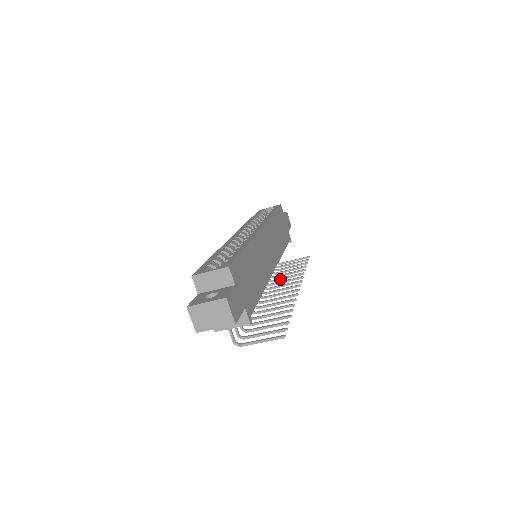
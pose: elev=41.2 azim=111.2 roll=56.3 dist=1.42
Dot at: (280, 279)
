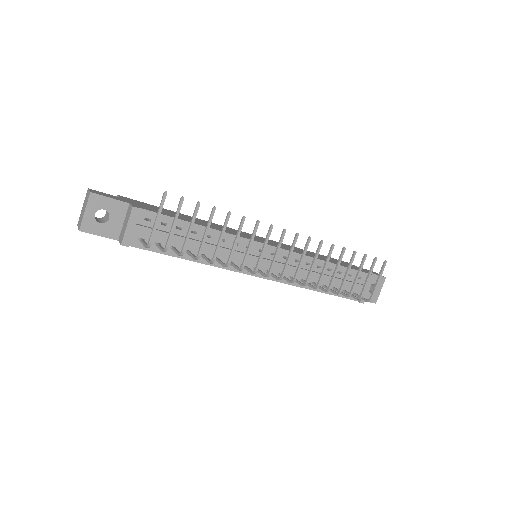
Dot at: (321, 274)
